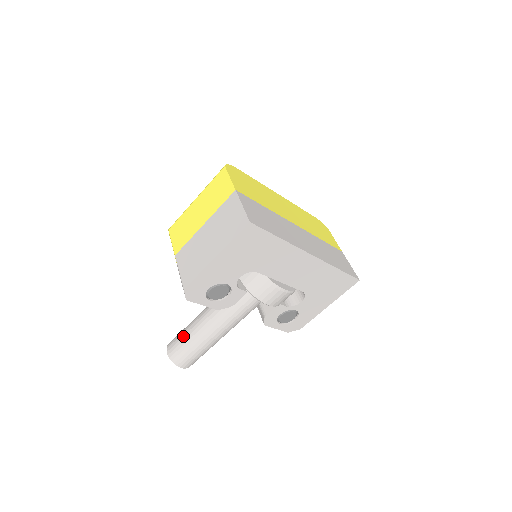
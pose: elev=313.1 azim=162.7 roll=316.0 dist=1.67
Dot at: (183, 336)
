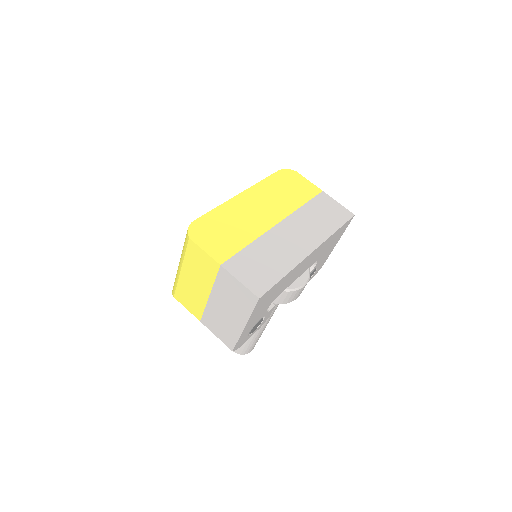
Dot at: occluded
